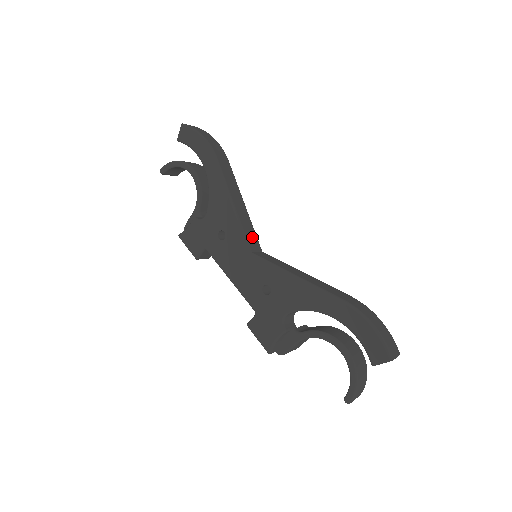
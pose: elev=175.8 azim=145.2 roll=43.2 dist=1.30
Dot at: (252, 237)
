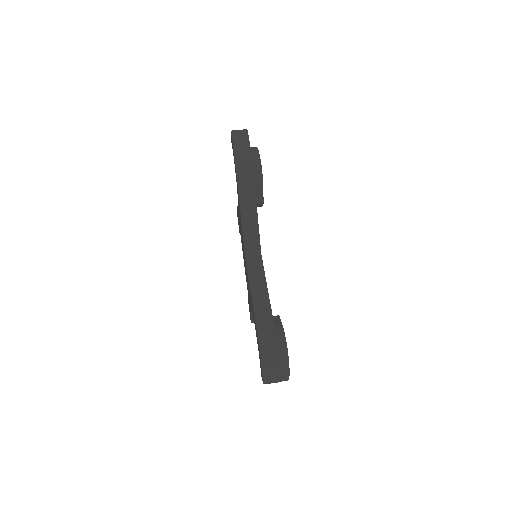
Dot at: (253, 243)
